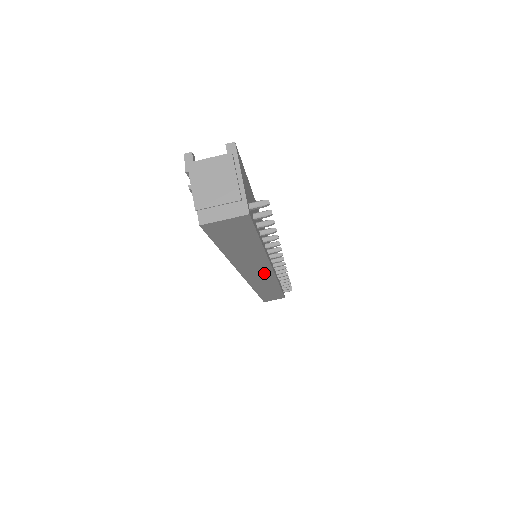
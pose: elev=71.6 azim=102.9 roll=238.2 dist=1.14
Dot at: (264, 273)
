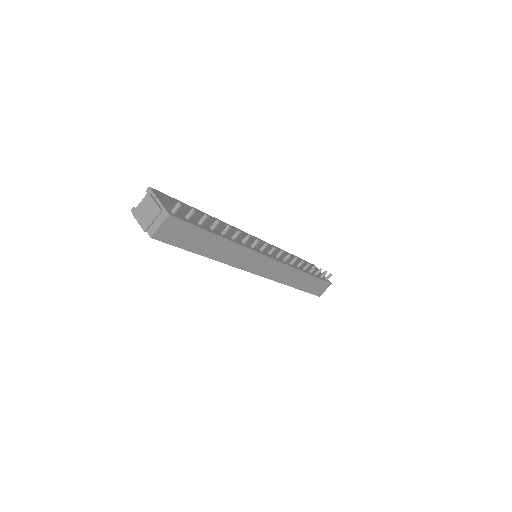
Dot at: (263, 262)
